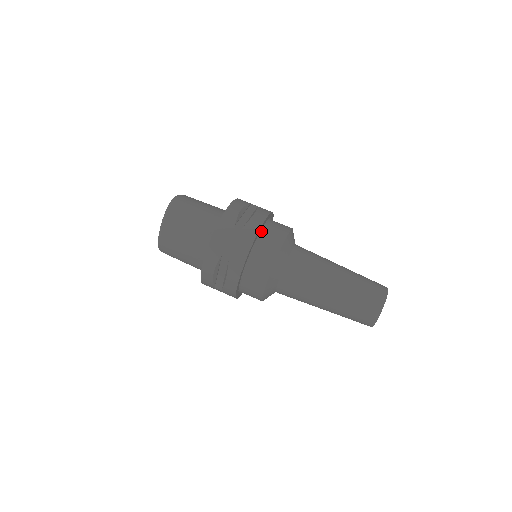
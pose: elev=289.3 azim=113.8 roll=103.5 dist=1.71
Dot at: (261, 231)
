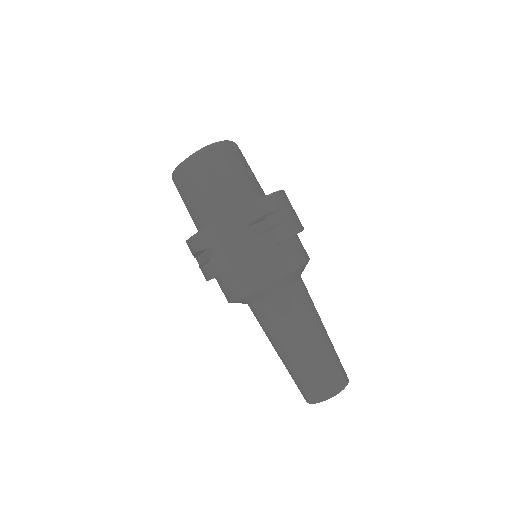
Dot at: (265, 252)
